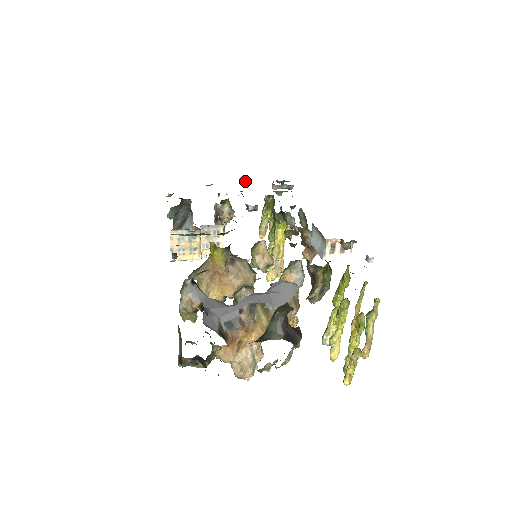
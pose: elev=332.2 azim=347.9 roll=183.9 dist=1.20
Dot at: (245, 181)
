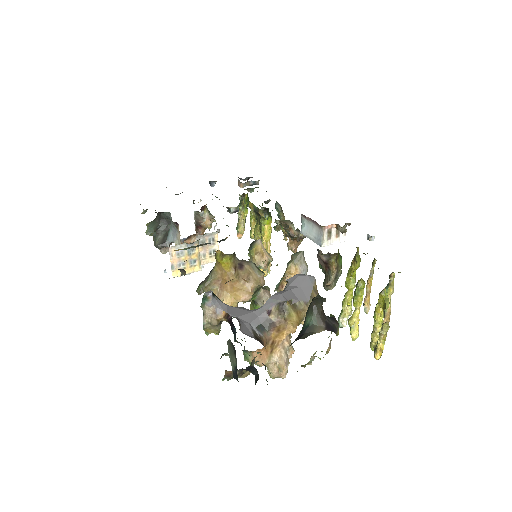
Dot at: (210, 184)
